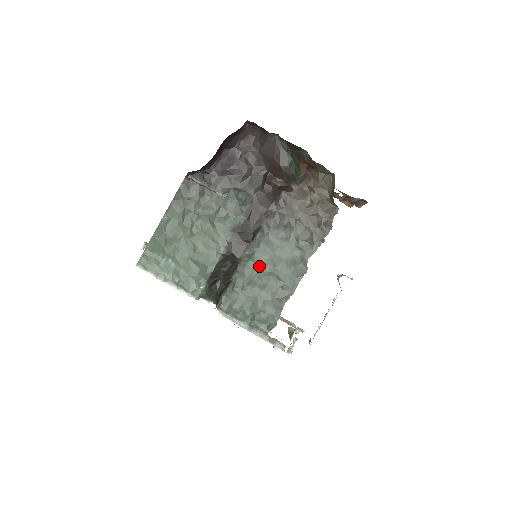
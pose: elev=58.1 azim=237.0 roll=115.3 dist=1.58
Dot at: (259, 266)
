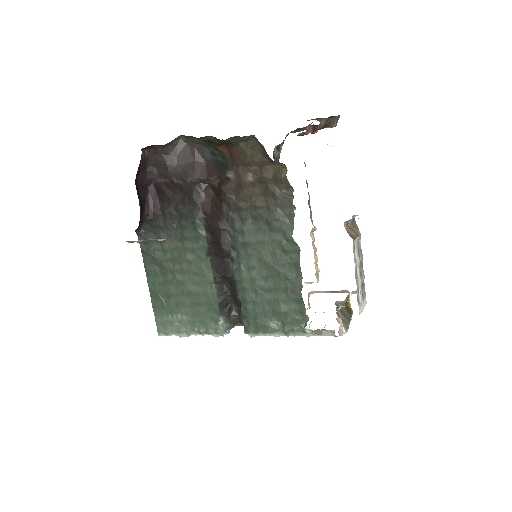
Dot at: (253, 273)
